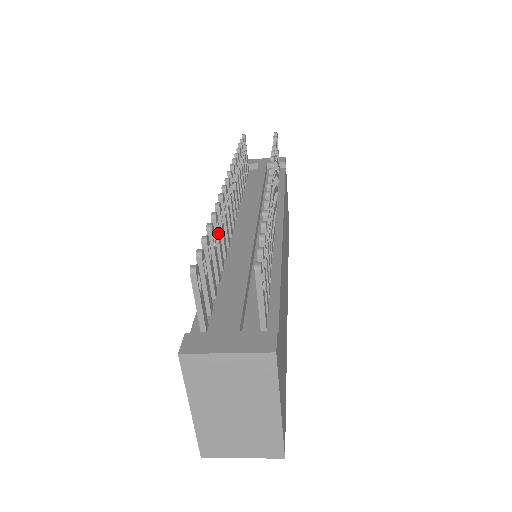
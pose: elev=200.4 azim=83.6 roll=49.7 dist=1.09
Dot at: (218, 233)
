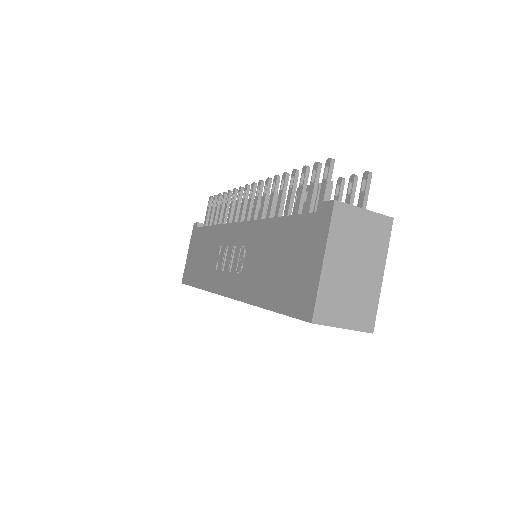
Dot at: (283, 190)
